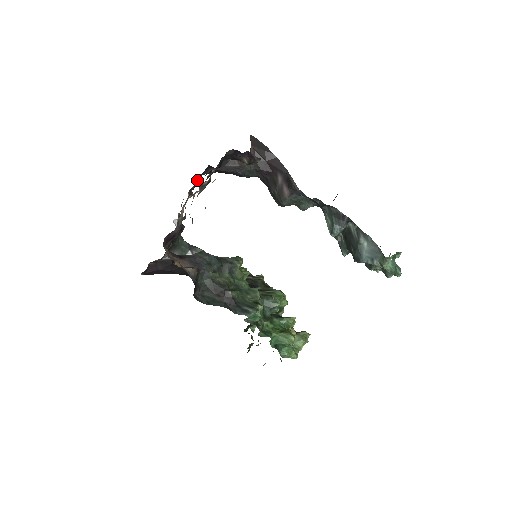
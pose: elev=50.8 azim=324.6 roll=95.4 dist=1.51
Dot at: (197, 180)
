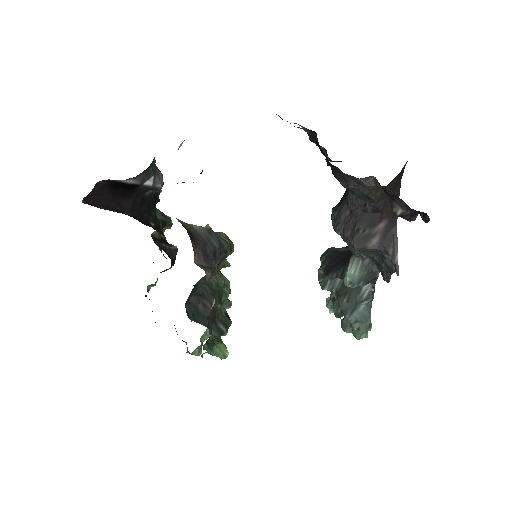
Dot at: occluded
